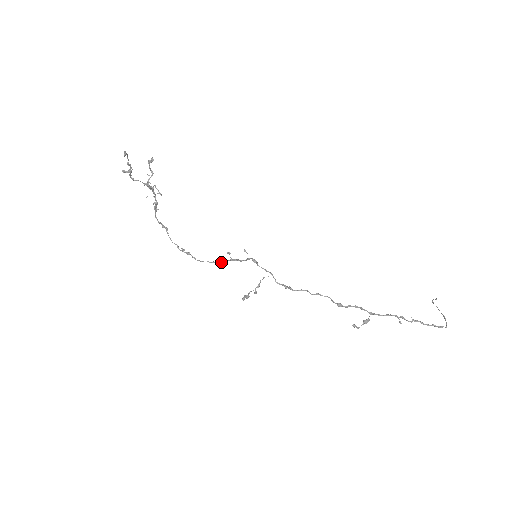
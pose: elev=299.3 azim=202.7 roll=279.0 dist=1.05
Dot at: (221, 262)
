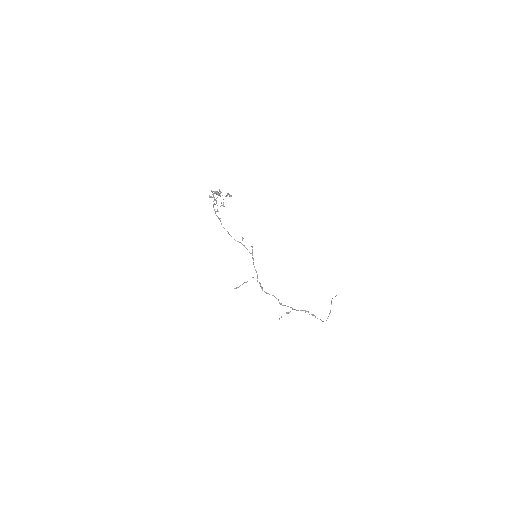
Dot at: (235, 240)
